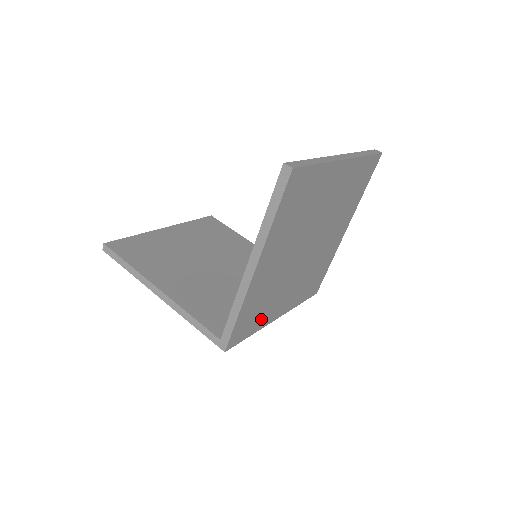
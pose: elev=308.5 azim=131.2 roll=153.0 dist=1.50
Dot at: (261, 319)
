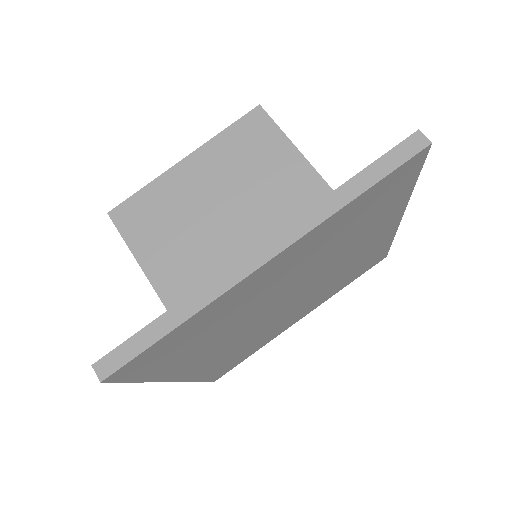
Dot at: (259, 344)
